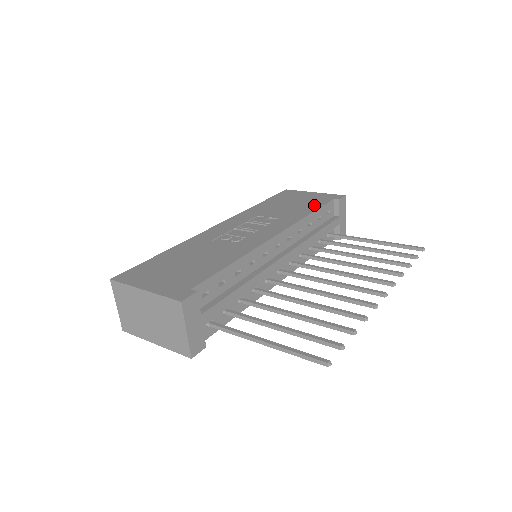
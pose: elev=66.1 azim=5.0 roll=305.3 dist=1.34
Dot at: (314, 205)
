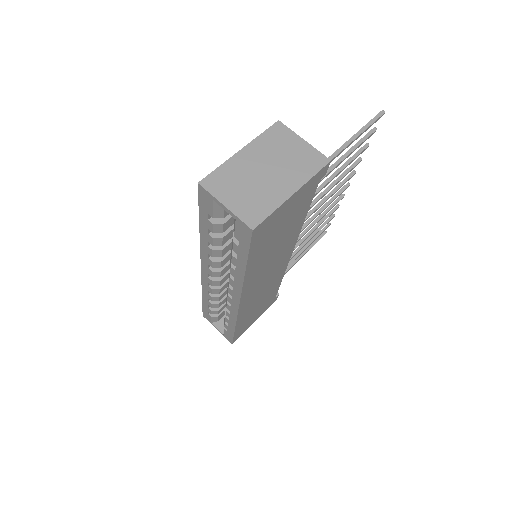
Dot at: occluded
